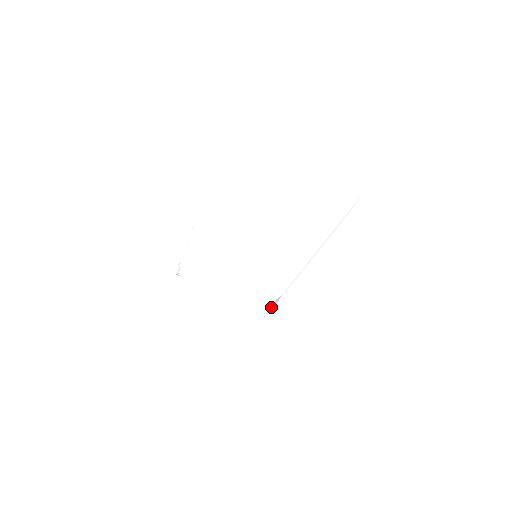
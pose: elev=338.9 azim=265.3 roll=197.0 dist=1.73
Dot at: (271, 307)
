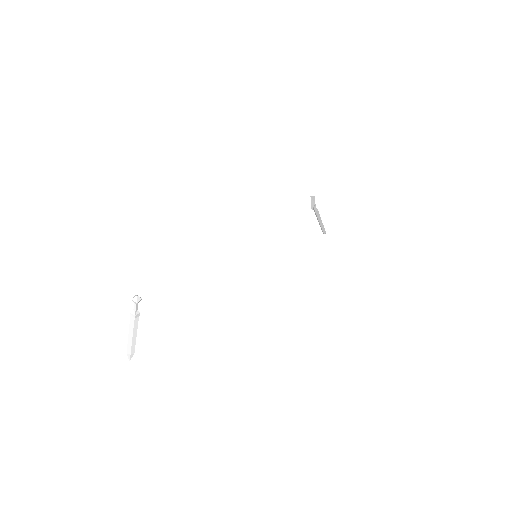
Dot at: occluded
